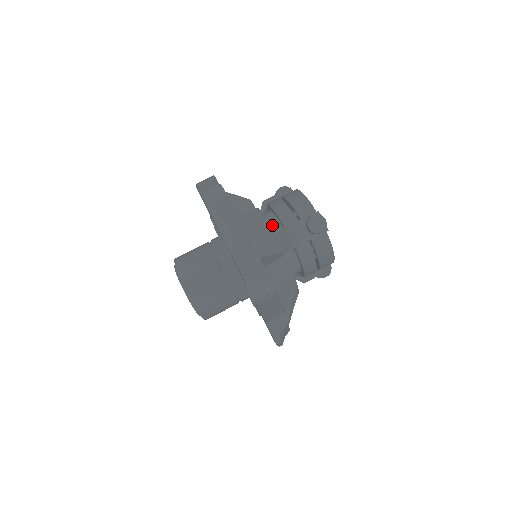
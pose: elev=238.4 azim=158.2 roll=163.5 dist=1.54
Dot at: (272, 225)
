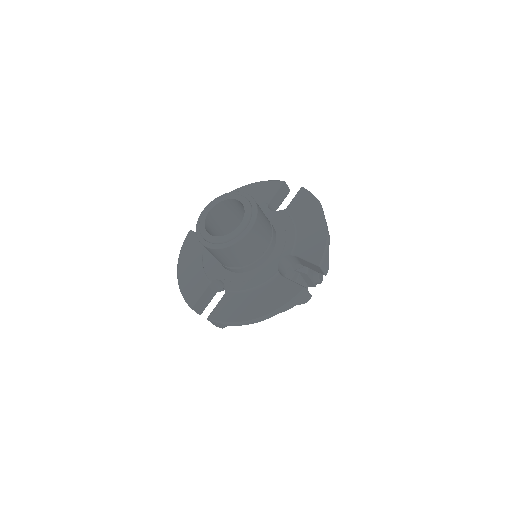
Dot at: occluded
